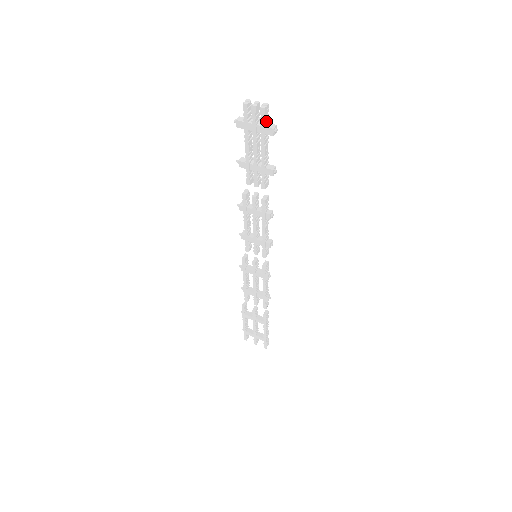
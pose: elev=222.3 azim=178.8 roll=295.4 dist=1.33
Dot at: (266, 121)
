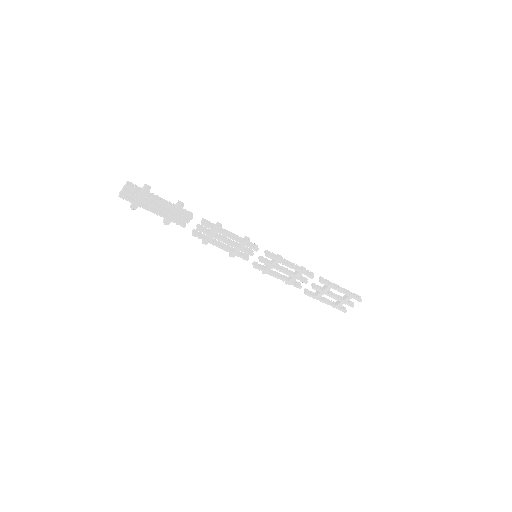
Dot at: (139, 189)
